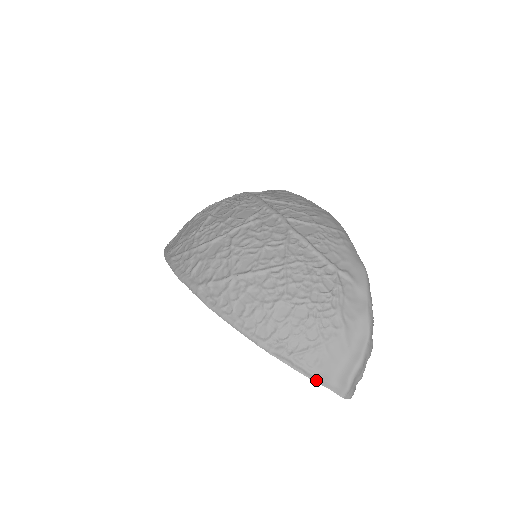
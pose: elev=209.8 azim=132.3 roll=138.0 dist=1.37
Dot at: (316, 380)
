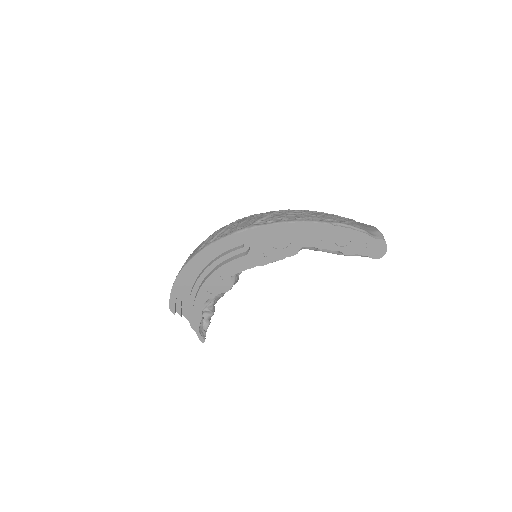
Dot at: (365, 232)
